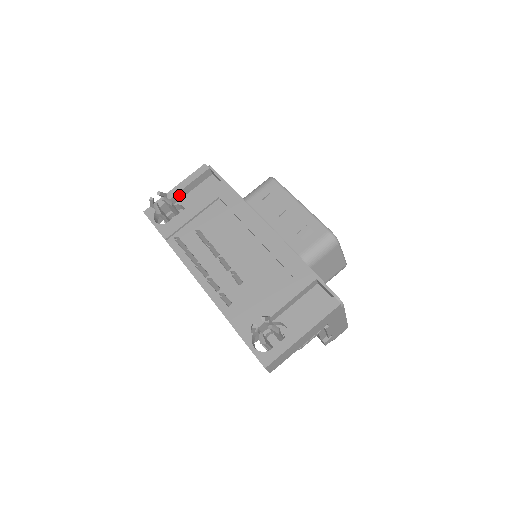
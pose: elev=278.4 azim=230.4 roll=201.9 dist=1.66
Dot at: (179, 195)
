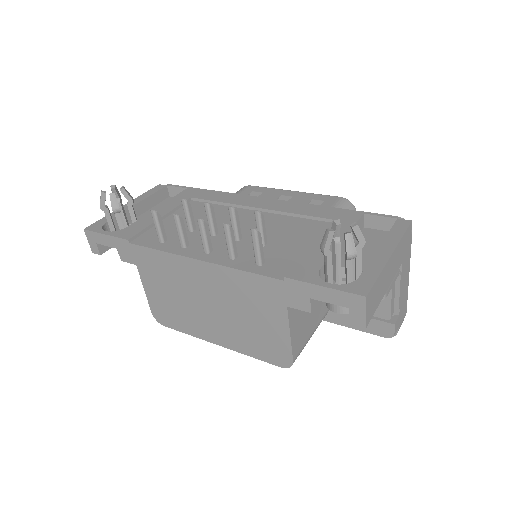
Dot at: occluded
